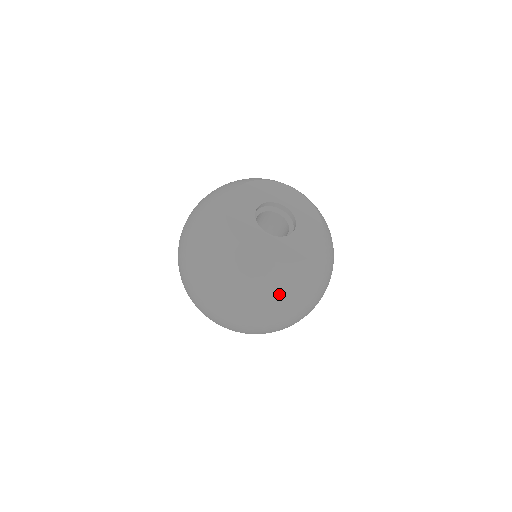
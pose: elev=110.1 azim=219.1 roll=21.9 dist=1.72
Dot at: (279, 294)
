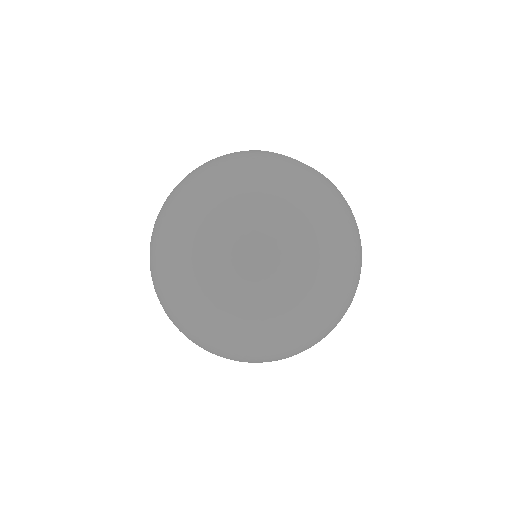
Dot at: (338, 202)
